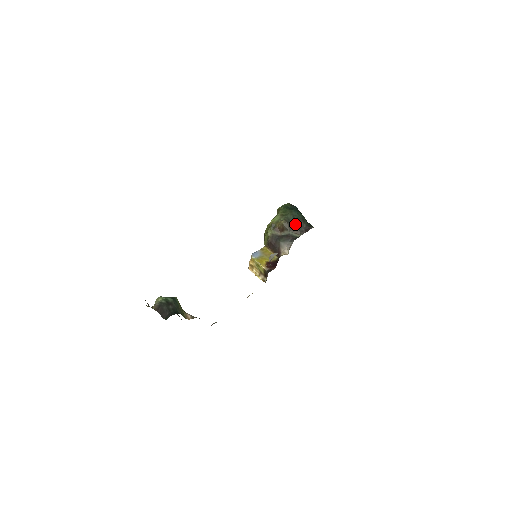
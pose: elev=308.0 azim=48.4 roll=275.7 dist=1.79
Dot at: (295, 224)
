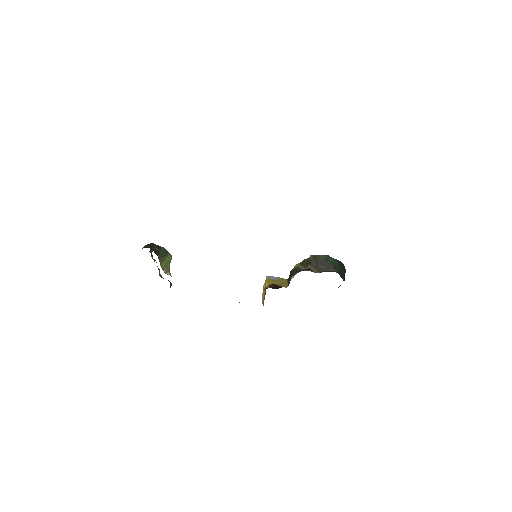
Dot at: (322, 263)
